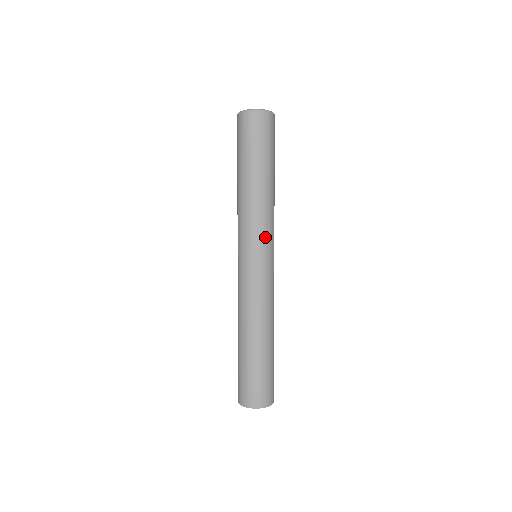
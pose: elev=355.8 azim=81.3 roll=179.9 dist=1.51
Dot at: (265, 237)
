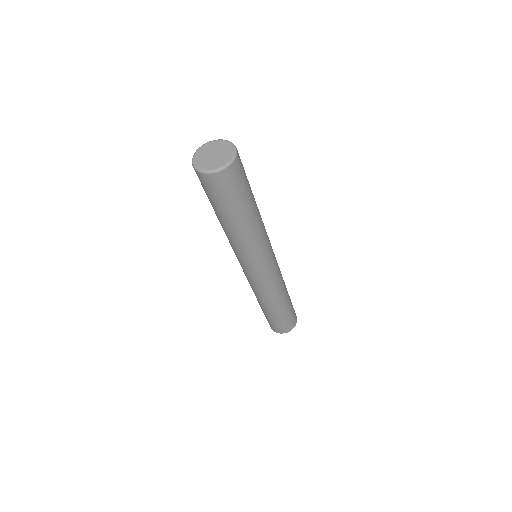
Dot at: (269, 243)
